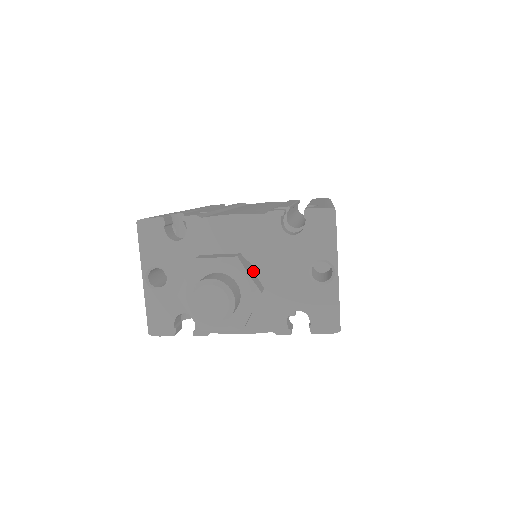
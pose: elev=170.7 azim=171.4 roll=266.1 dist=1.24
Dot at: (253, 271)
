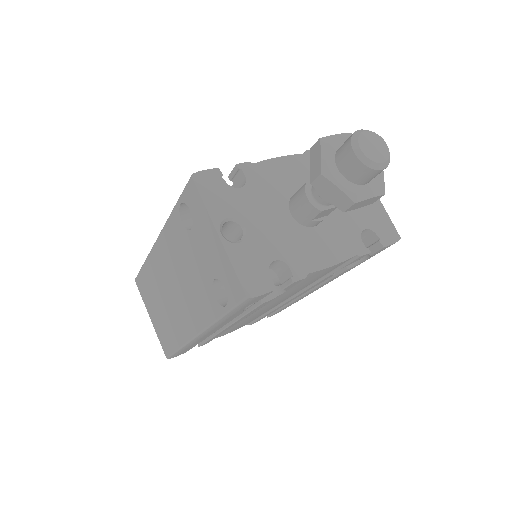
Dot at: occluded
